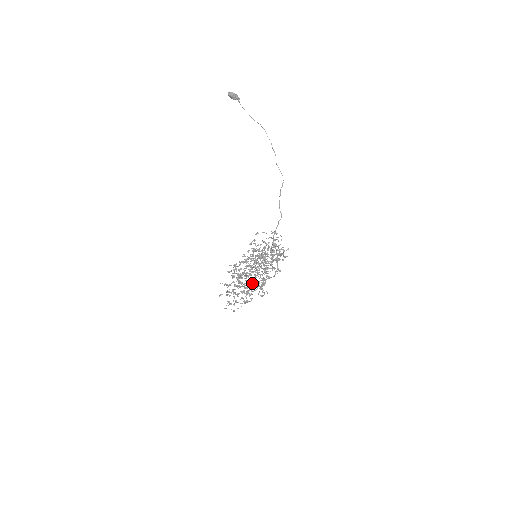
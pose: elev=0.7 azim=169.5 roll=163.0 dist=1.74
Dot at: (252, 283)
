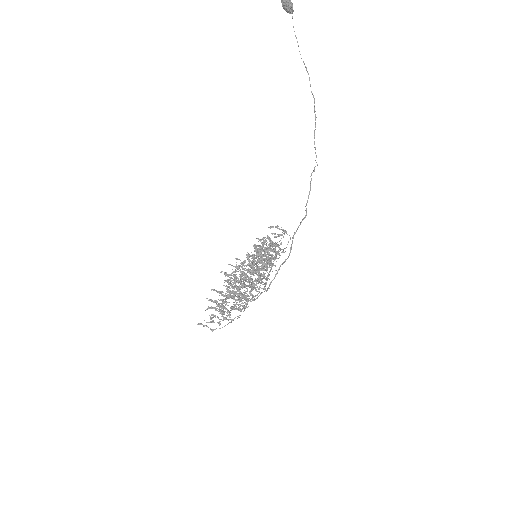
Dot at: occluded
